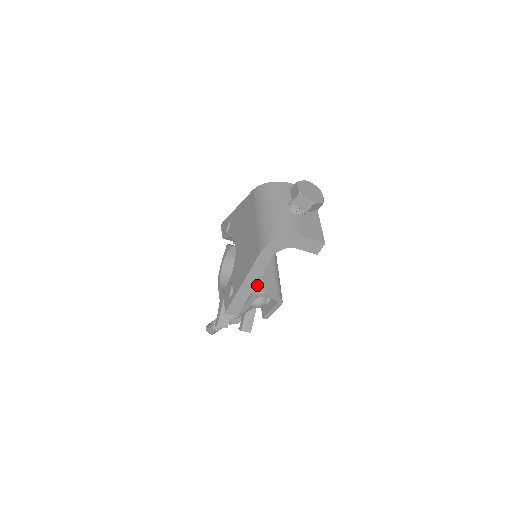
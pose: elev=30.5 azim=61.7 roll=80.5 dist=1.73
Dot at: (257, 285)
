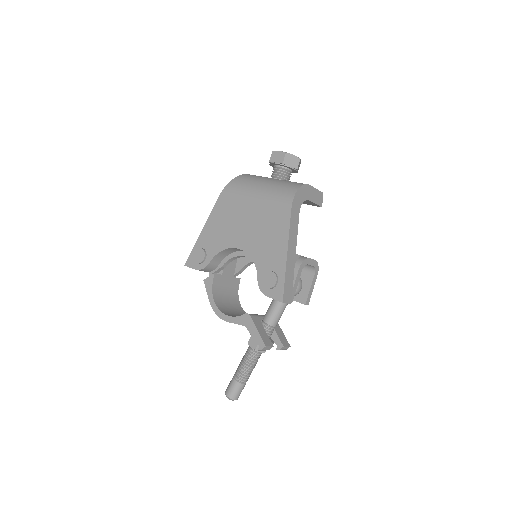
Dot at: (296, 254)
